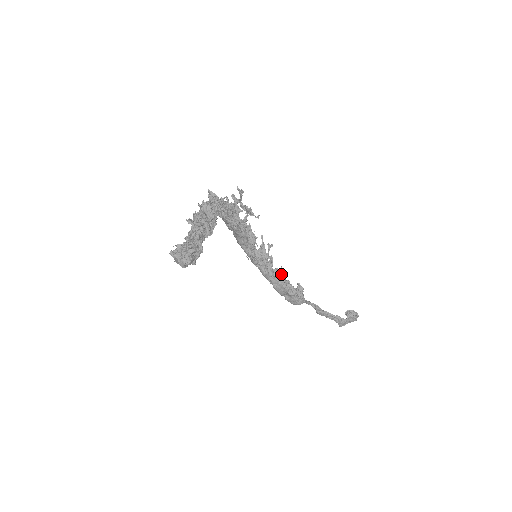
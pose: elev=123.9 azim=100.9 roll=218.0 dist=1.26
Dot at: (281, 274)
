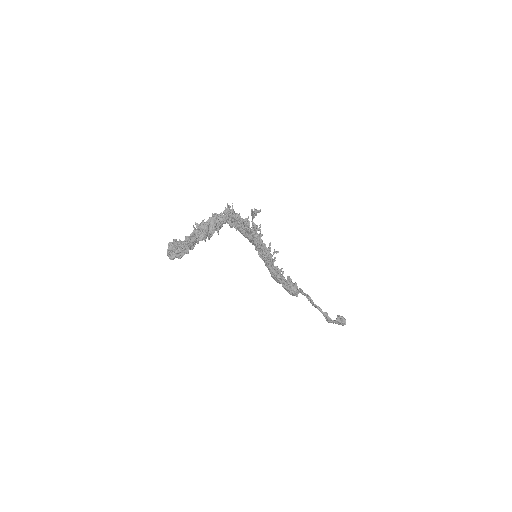
Dot at: (279, 272)
